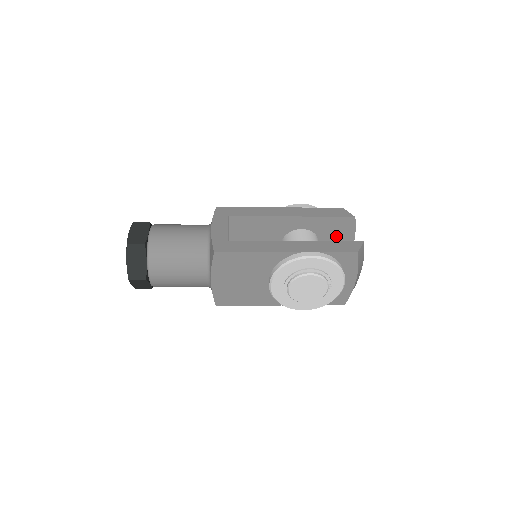
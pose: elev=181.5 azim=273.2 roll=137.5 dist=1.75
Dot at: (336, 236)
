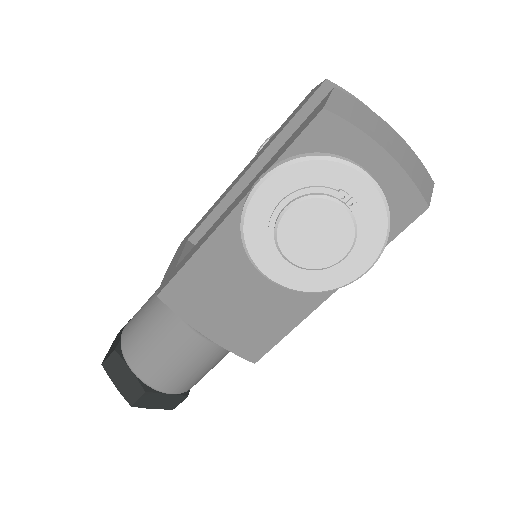
Dot at: occluded
